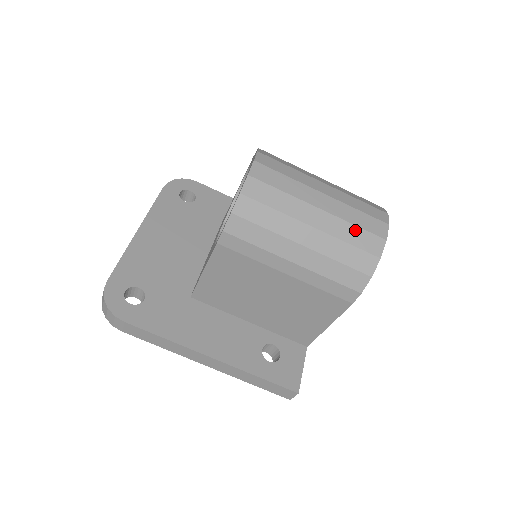
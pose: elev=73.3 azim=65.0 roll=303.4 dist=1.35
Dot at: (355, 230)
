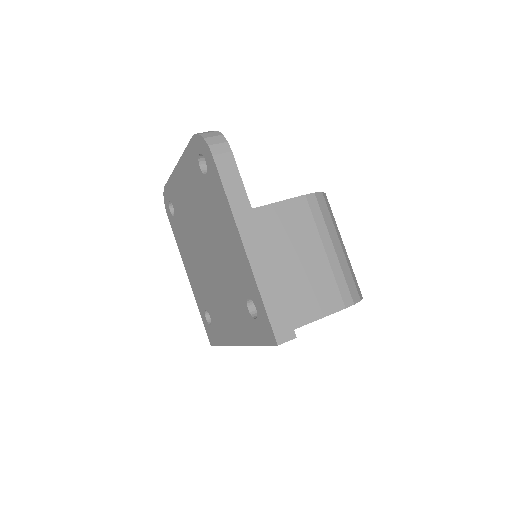
Dot at: occluded
